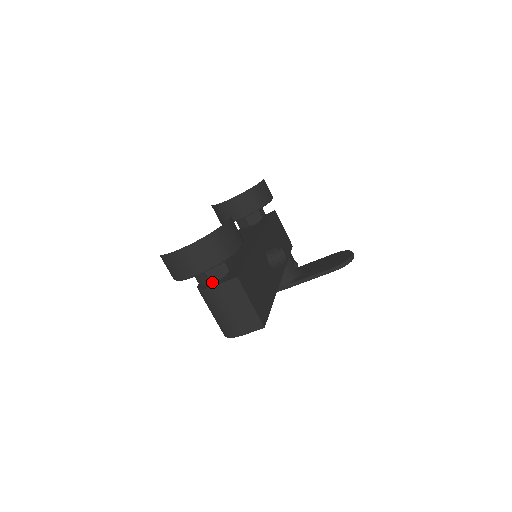
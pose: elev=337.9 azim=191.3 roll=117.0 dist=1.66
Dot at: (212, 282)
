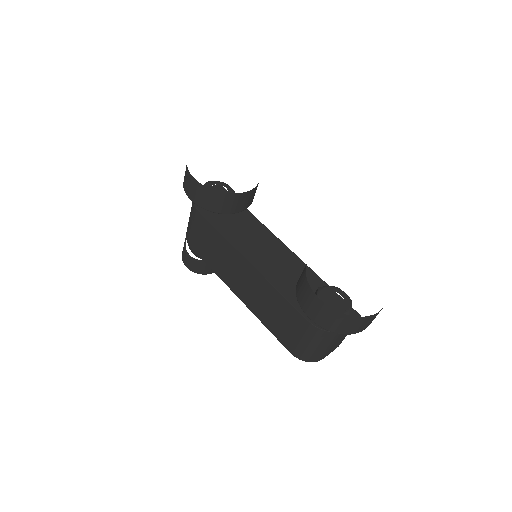
Dot at: occluded
